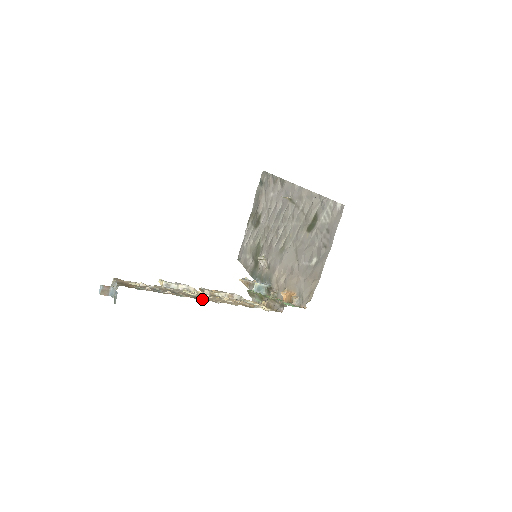
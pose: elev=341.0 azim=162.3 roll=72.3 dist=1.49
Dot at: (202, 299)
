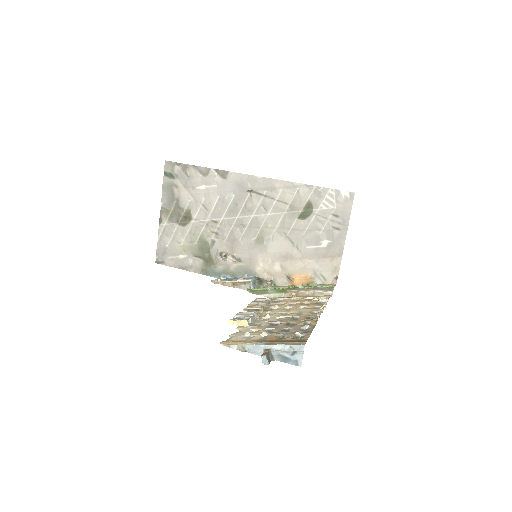
Dot at: (313, 317)
